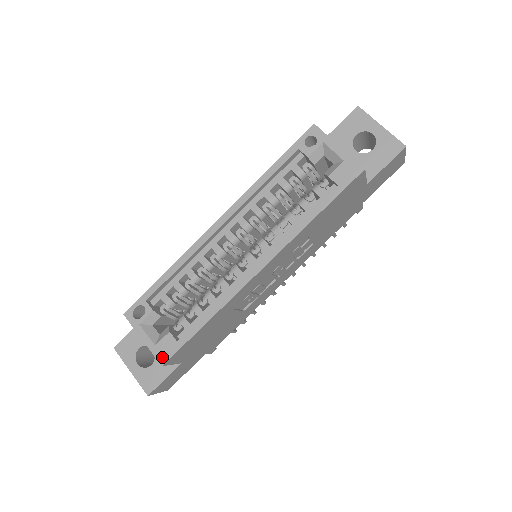
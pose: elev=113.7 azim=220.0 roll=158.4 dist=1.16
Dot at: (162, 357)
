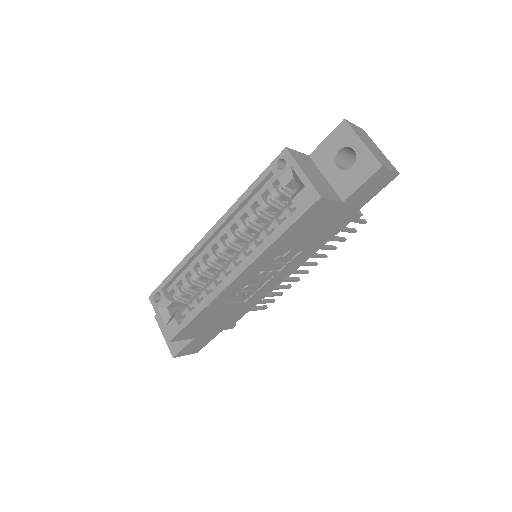
Dot at: (169, 335)
